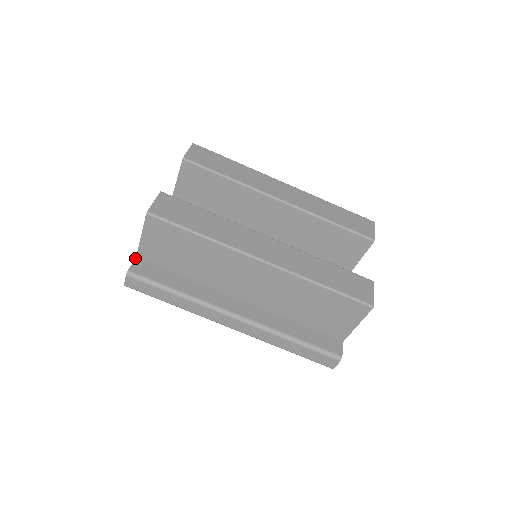
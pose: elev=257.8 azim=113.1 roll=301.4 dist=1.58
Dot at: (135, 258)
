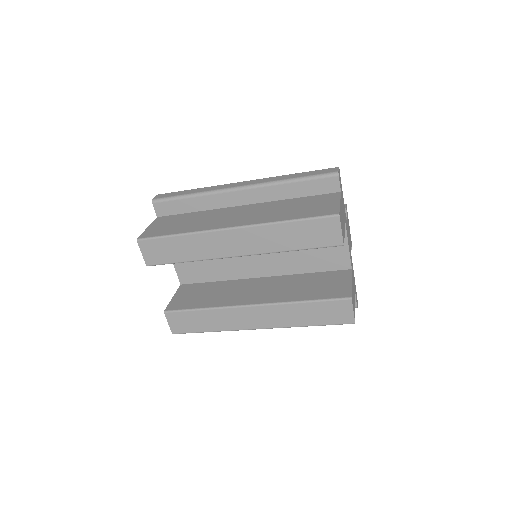
Dot at: occluded
